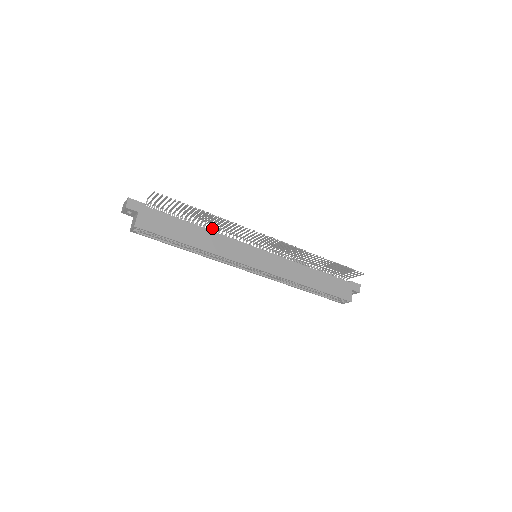
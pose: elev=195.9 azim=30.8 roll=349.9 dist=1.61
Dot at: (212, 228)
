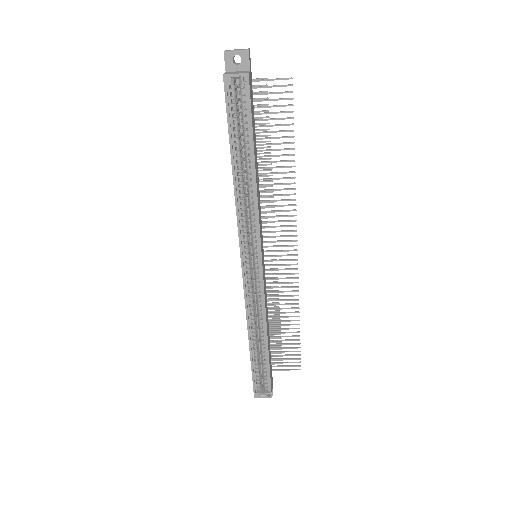
Dot at: occluded
